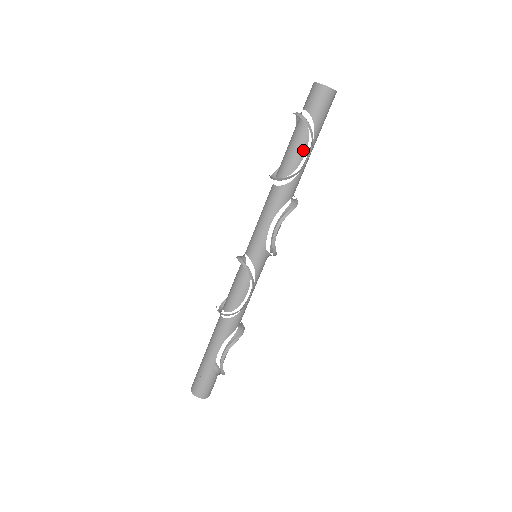
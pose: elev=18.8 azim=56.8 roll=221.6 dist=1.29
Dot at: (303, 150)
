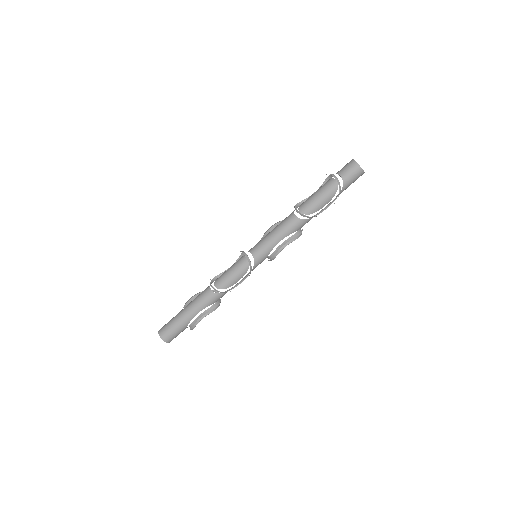
Dot at: (327, 202)
